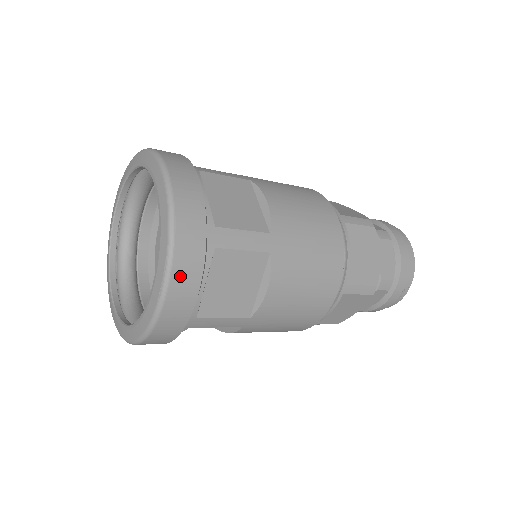
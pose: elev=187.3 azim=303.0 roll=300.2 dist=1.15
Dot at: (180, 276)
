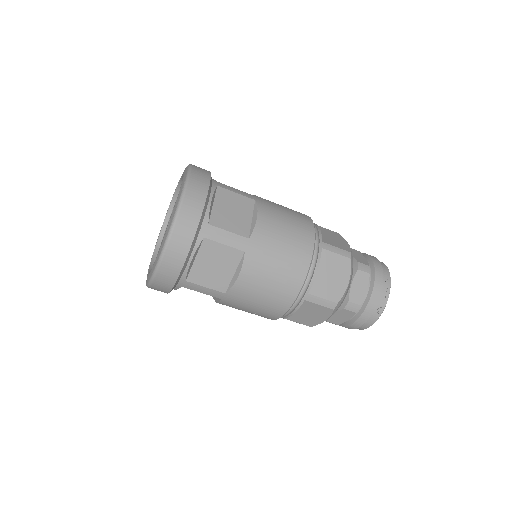
Dot at: (195, 182)
